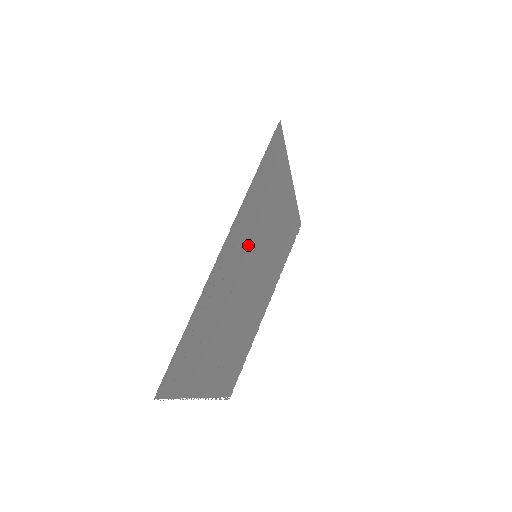
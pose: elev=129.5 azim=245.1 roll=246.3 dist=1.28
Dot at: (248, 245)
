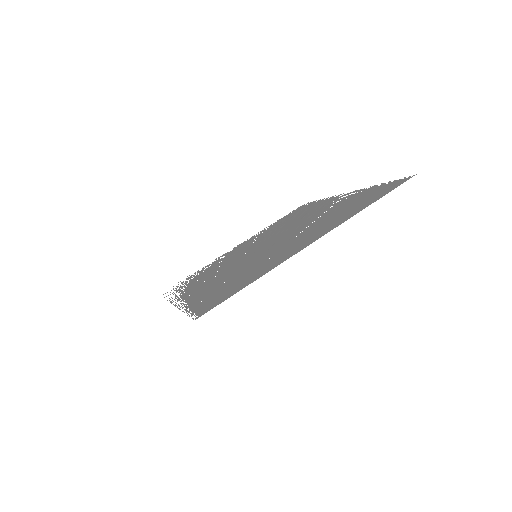
Dot at: (225, 275)
